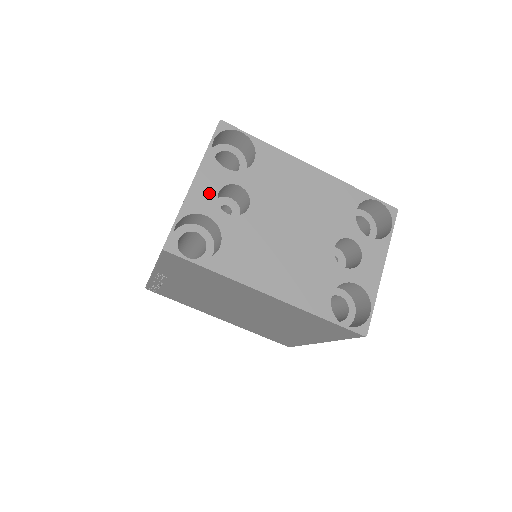
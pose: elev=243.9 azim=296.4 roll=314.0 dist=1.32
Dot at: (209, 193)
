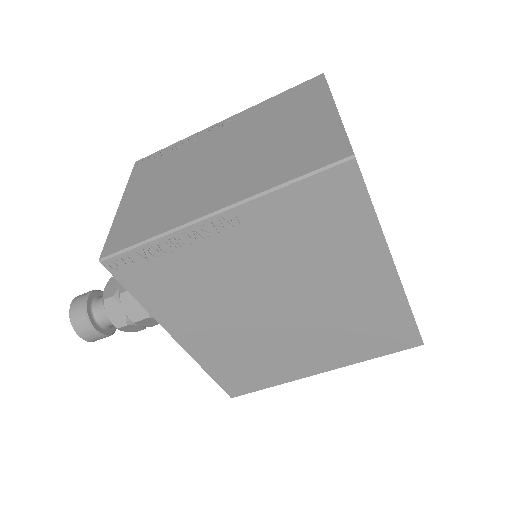
Dot at: occluded
